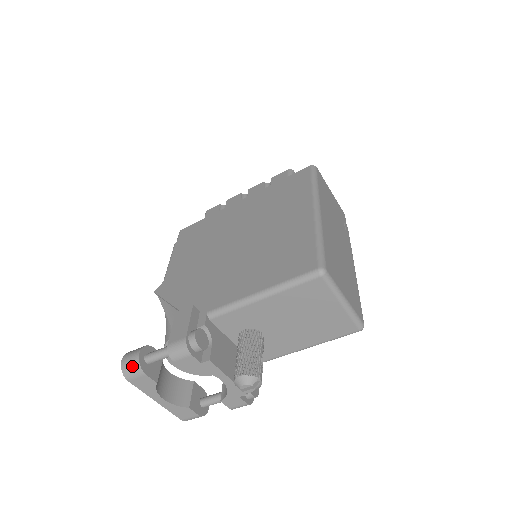
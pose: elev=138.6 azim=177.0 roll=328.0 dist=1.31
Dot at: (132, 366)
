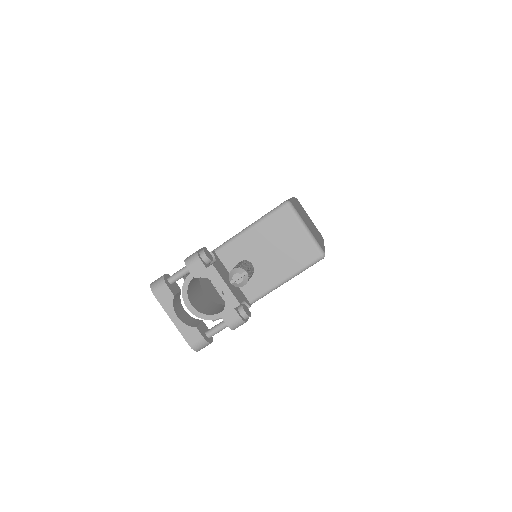
Dot at: (158, 281)
